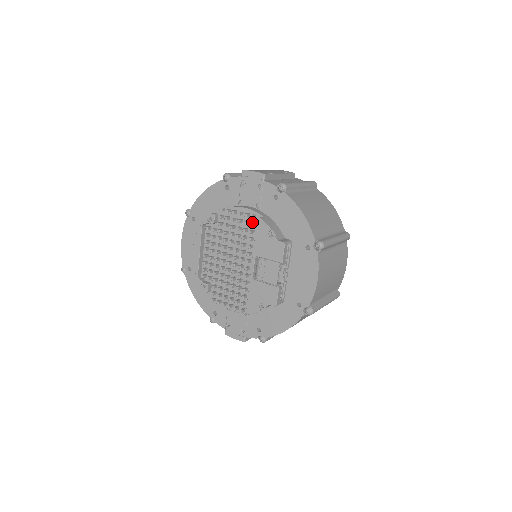
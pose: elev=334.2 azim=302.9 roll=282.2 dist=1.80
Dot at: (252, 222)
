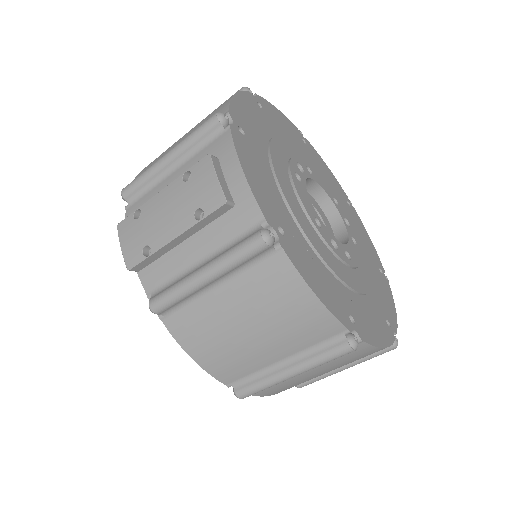
Dot at: occluded
